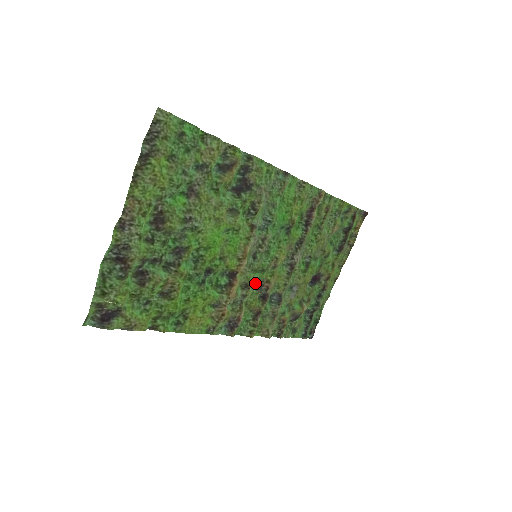
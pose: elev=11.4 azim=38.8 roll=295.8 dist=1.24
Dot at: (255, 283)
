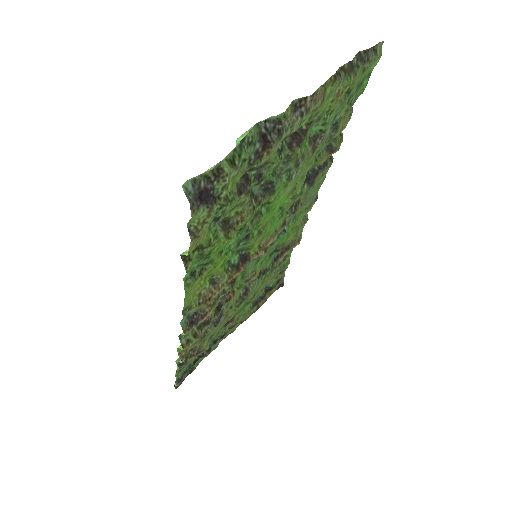
Dot at: occluded
